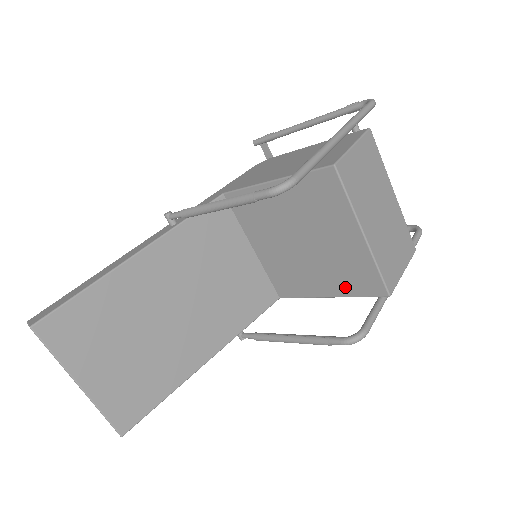
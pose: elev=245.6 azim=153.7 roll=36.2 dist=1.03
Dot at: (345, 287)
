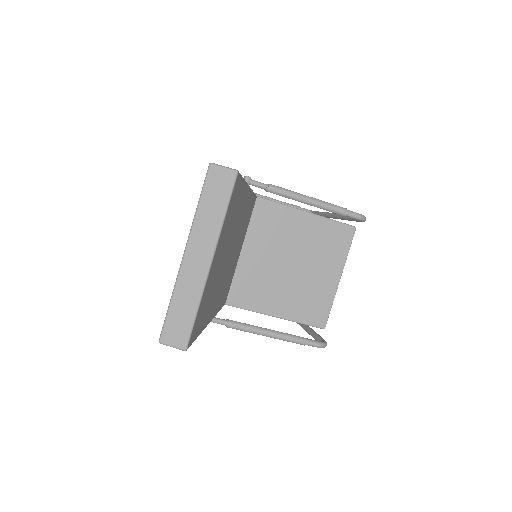
Dot at: (297, 312)
